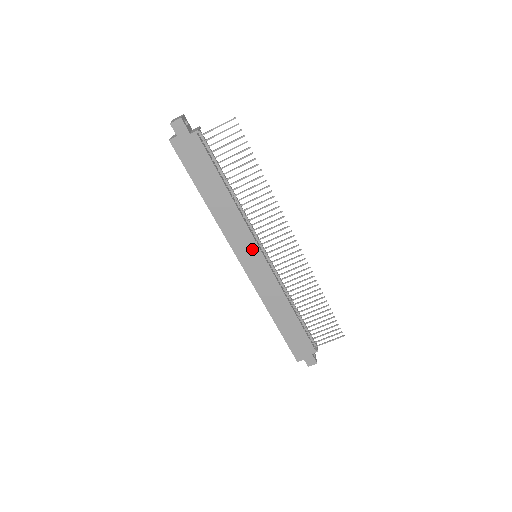
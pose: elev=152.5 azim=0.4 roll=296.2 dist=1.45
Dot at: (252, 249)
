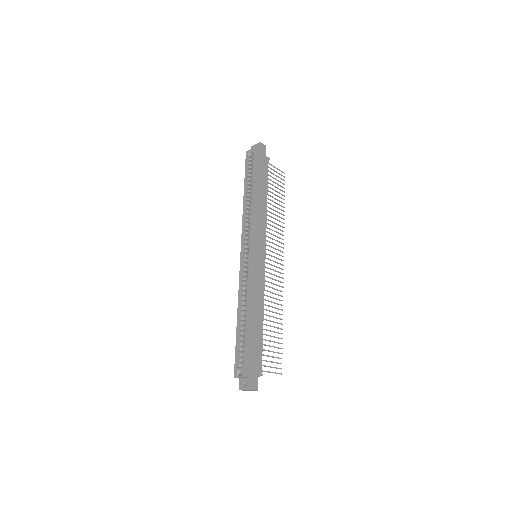
Dot at: (262, 245)
